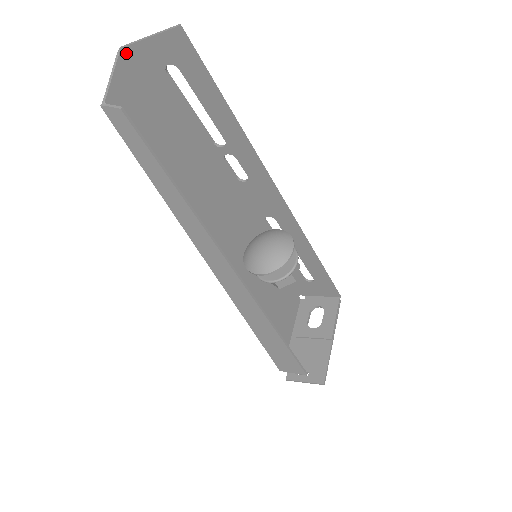
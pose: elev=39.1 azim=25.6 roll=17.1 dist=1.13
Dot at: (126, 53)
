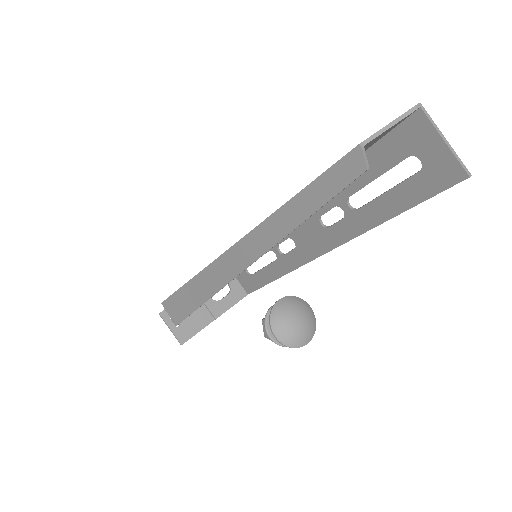
Dot at: (415, 111)
